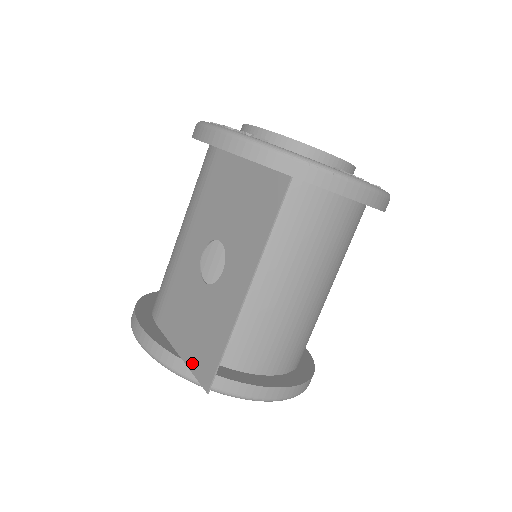
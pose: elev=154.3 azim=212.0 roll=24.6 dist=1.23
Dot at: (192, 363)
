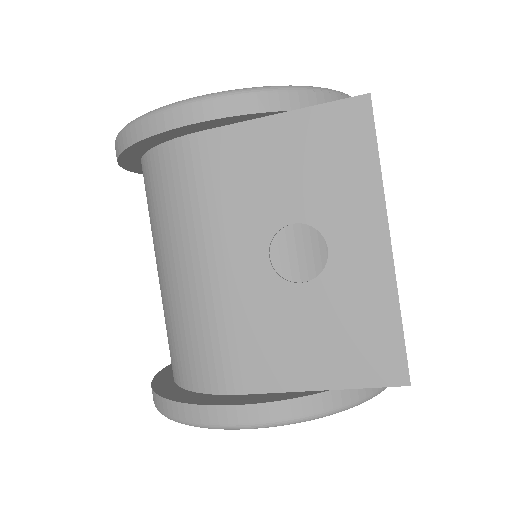
Dot at: (355, 378)
